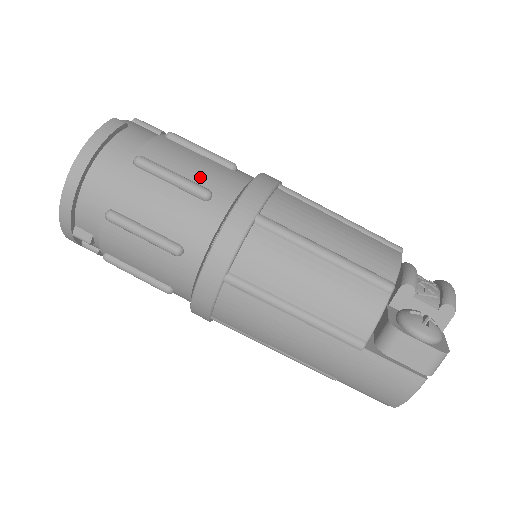
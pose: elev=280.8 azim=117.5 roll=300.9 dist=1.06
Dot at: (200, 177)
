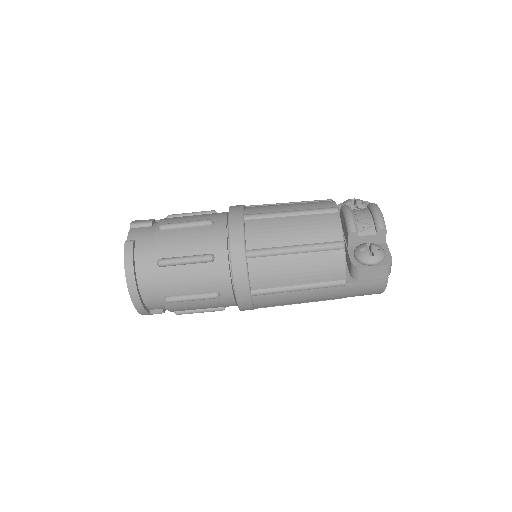
Dot at: (199, 248)
